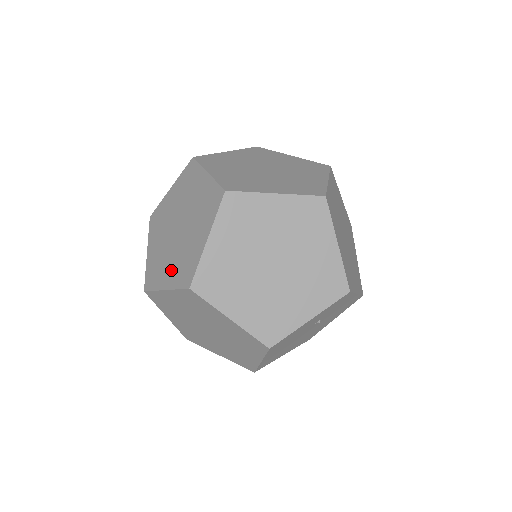
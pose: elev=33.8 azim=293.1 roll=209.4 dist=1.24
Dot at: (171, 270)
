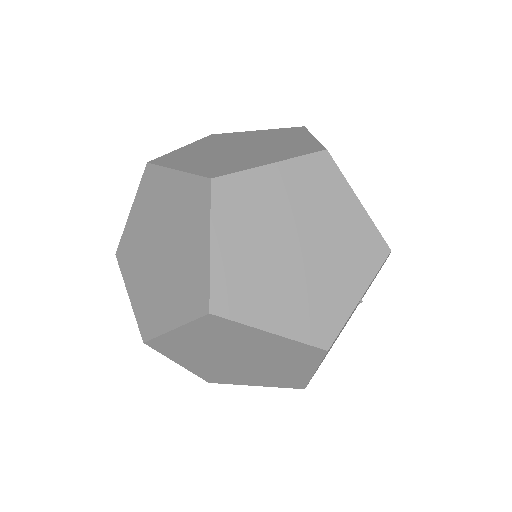
Dot at: (172, 302)
